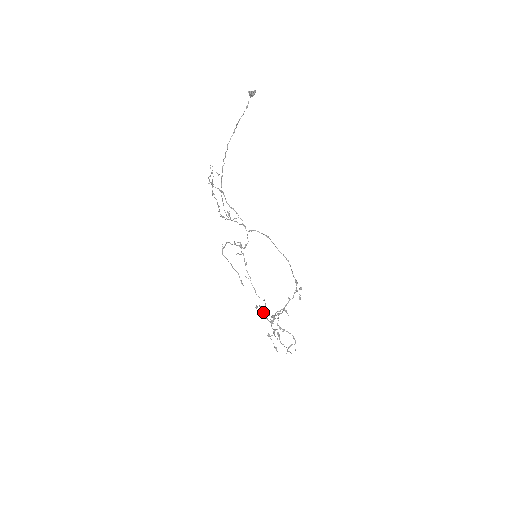
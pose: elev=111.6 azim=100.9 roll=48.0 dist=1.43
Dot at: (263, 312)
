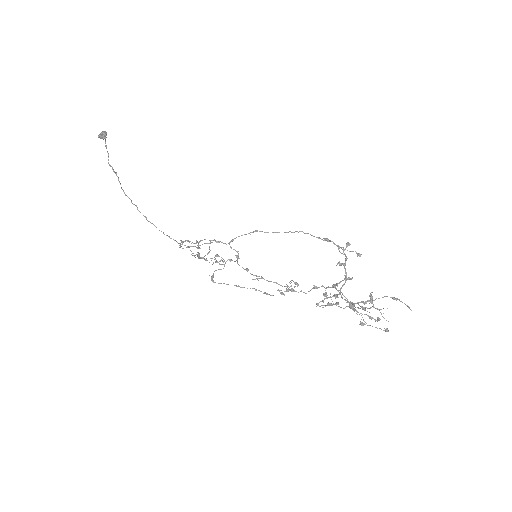
Dot at: occluded
